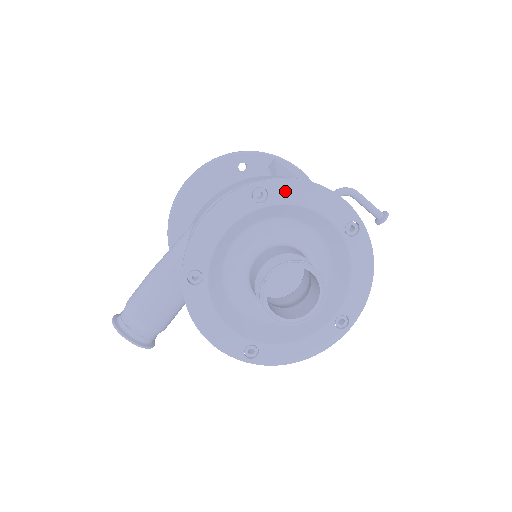
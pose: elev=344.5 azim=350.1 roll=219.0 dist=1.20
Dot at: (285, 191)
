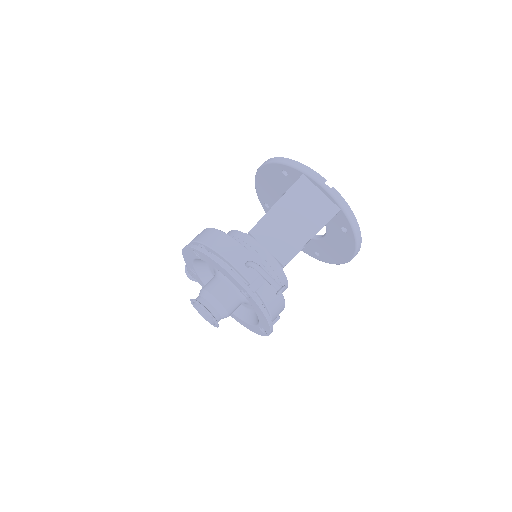
Dot at: (206, 258)
